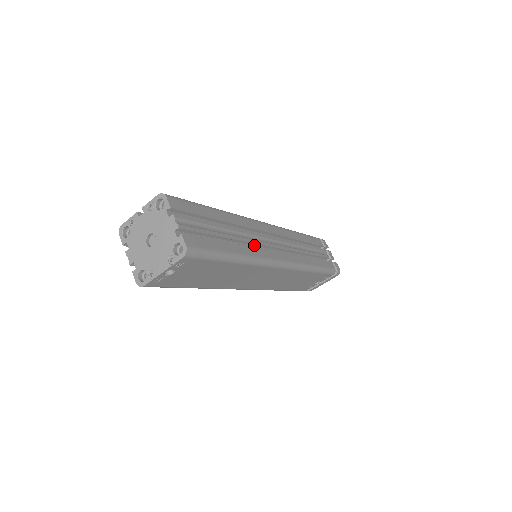
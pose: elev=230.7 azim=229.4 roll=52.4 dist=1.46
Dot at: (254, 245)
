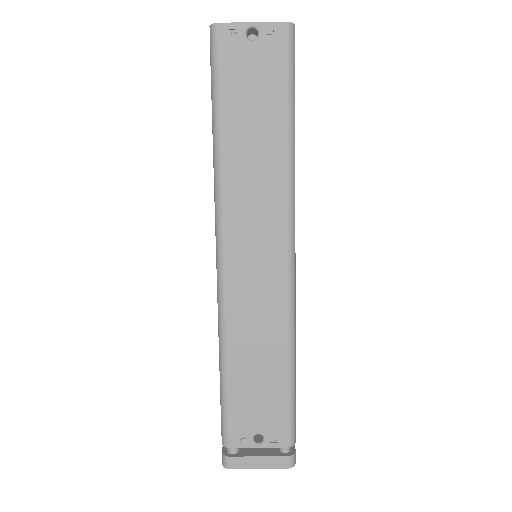
Dot at: occluded
